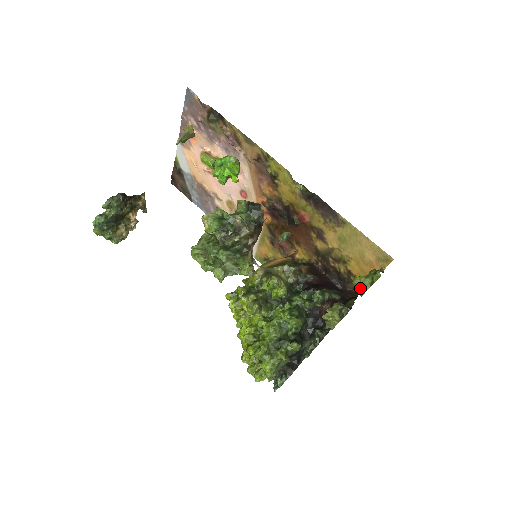
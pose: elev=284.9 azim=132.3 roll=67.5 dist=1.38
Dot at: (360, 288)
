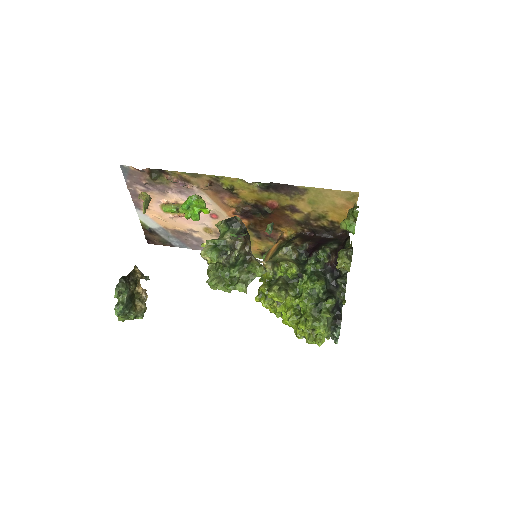
Dot at: (349, 229)
